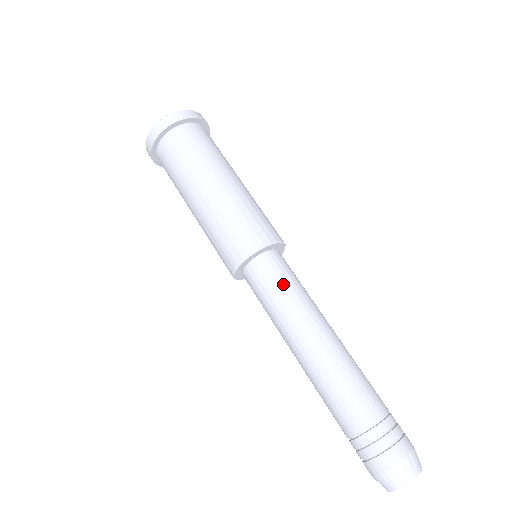
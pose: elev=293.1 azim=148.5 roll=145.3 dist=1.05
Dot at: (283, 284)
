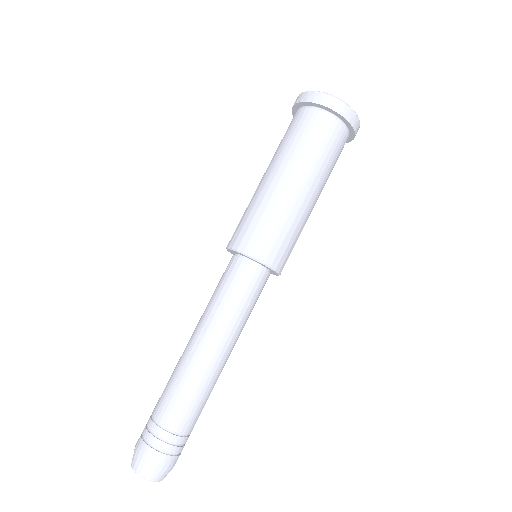
Dot at: (223, 288)
